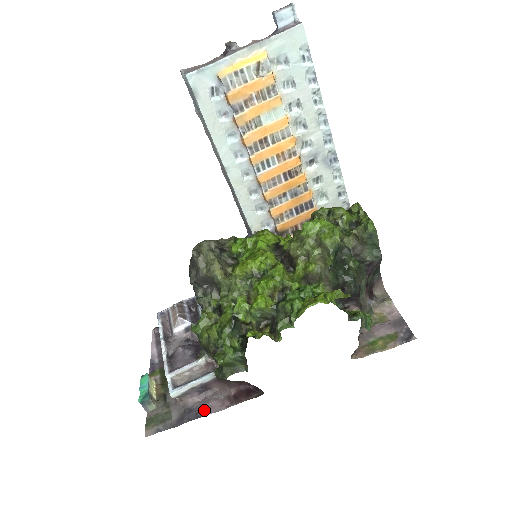
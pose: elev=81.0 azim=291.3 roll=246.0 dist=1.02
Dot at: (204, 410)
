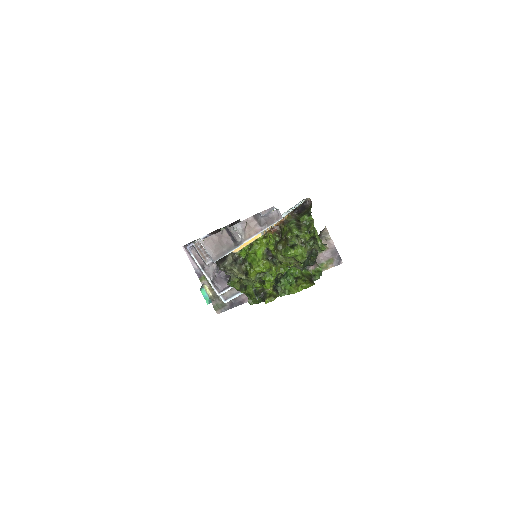
Dot at: (242, 301)
